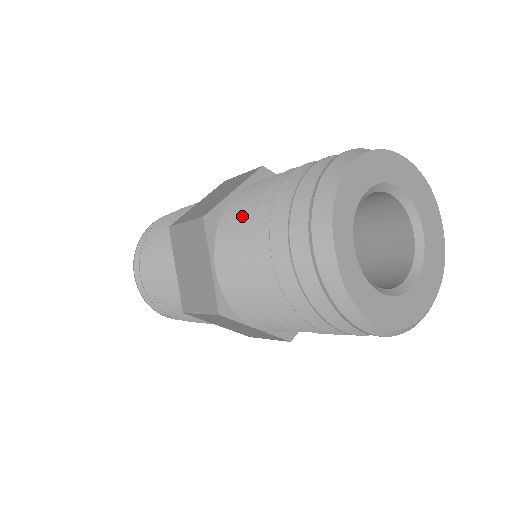
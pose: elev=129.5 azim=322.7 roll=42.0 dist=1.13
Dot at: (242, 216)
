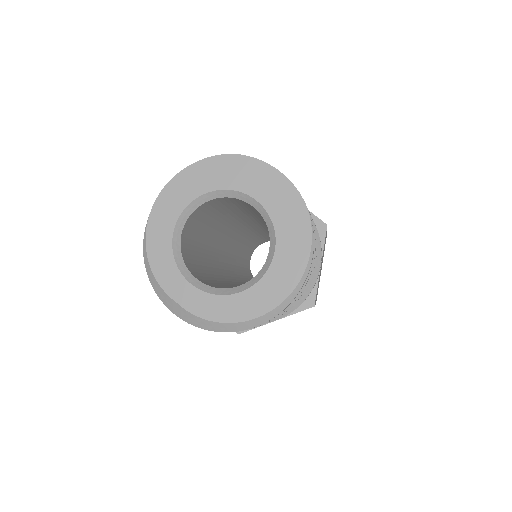
Dot at: occluded
